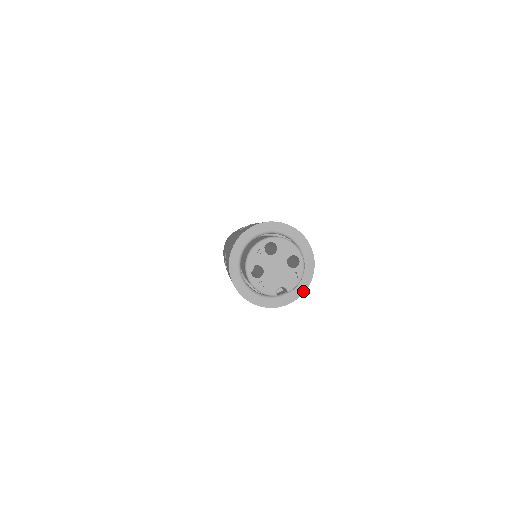
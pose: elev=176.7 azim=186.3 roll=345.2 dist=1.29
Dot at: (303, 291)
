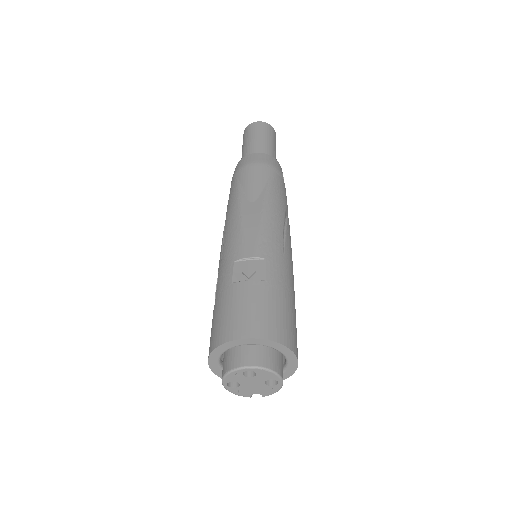
Dot at: occluded
